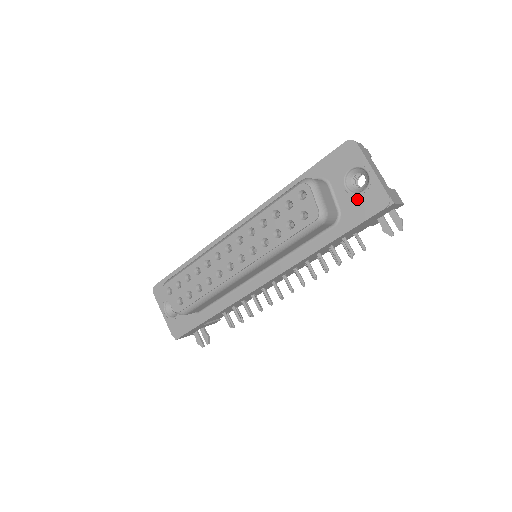
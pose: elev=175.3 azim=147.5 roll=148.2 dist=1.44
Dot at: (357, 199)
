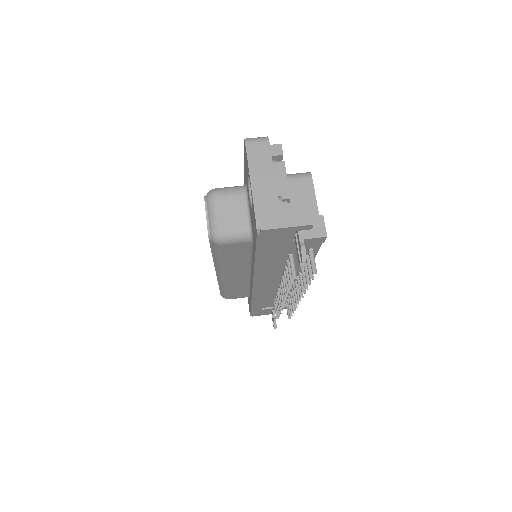
Dot at: (252, 216)
